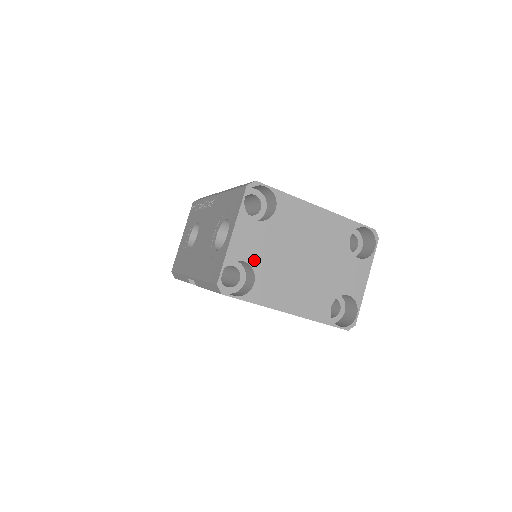
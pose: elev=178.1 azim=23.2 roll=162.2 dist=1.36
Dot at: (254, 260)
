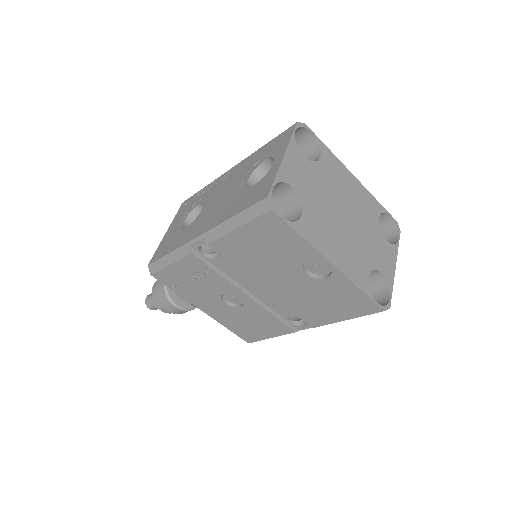
Dot at: (302, 192)
